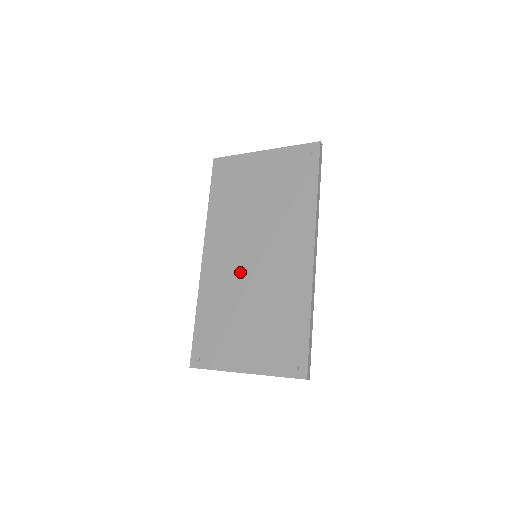
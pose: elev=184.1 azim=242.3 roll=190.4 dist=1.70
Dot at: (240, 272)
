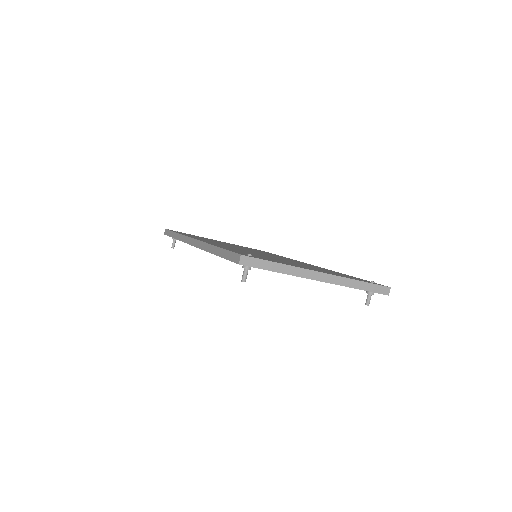
Dot at: occluded
